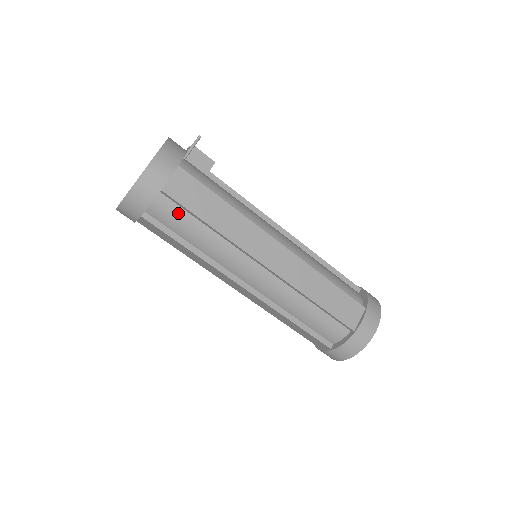
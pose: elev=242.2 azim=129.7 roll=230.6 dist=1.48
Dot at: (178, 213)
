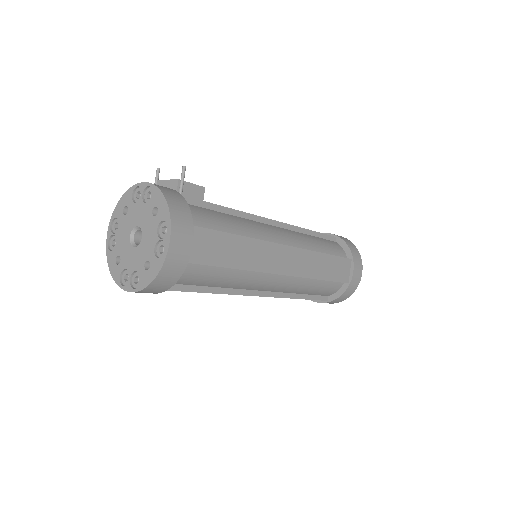
Dot at: (202, 271)
